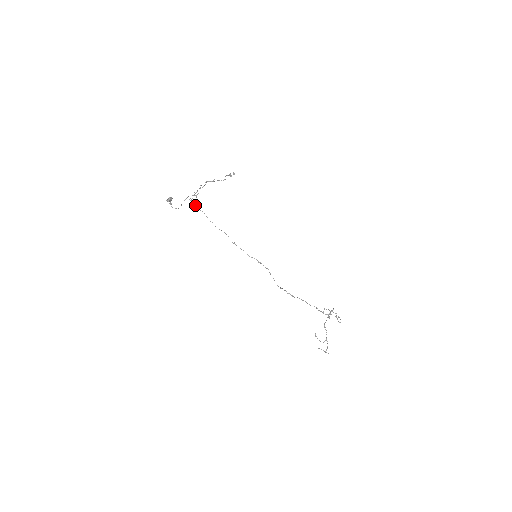
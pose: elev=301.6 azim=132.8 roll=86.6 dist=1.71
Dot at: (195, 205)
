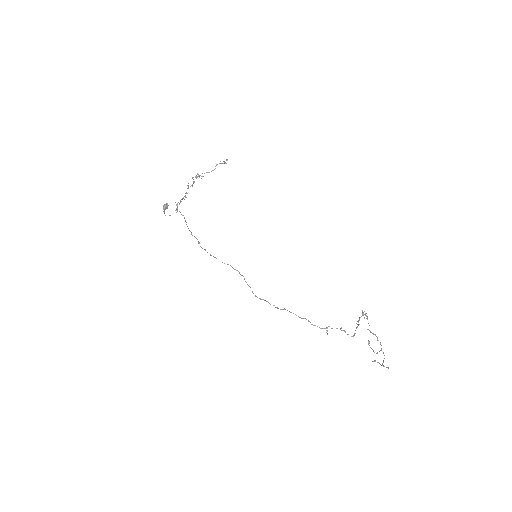
Dot at: occluded
